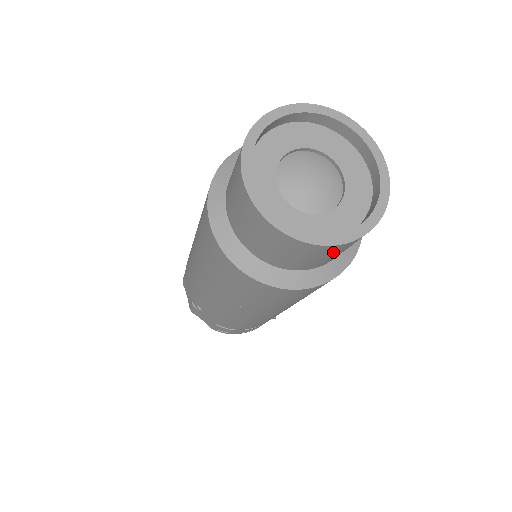
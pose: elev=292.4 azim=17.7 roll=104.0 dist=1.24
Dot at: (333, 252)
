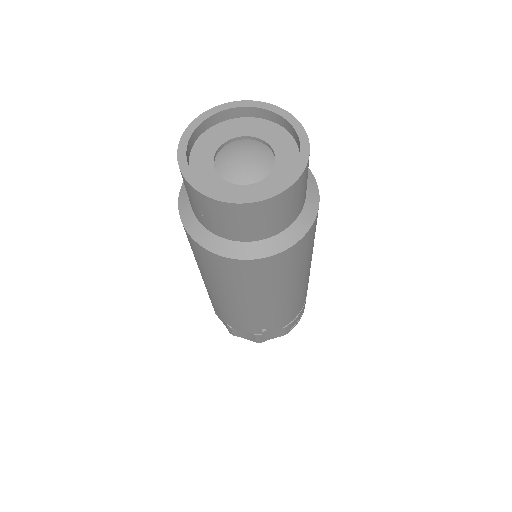
Dot at: (306, 177)
